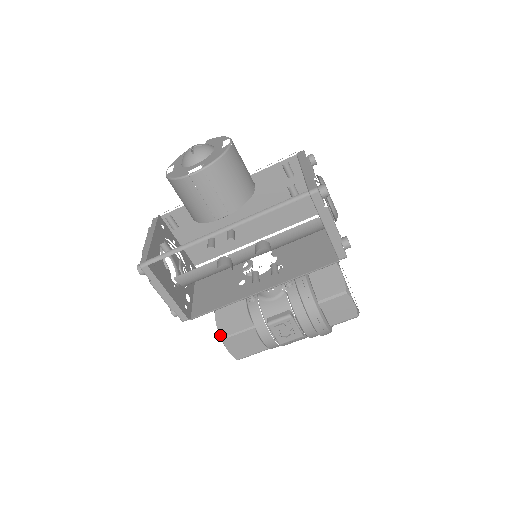
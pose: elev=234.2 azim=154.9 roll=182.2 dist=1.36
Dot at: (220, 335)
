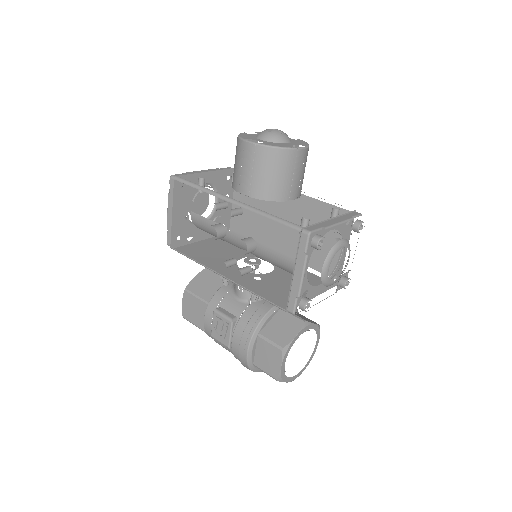
Dot at: (187, 286)
